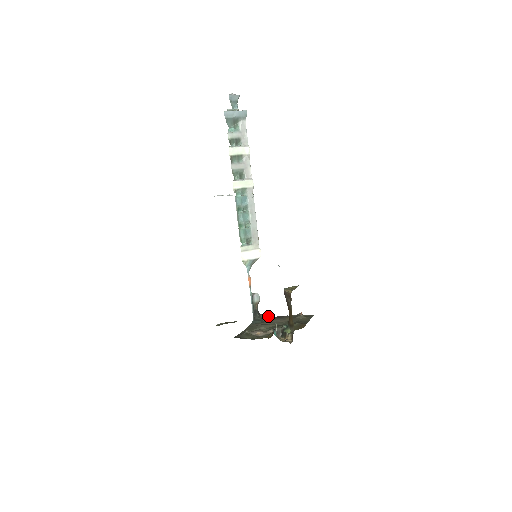
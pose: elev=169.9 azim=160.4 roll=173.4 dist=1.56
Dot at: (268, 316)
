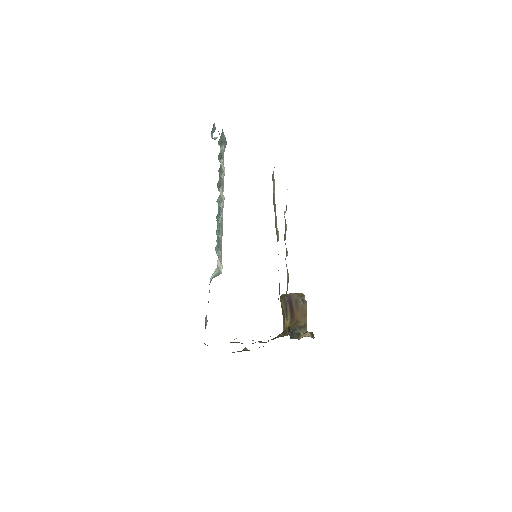
Dot at: occluded
